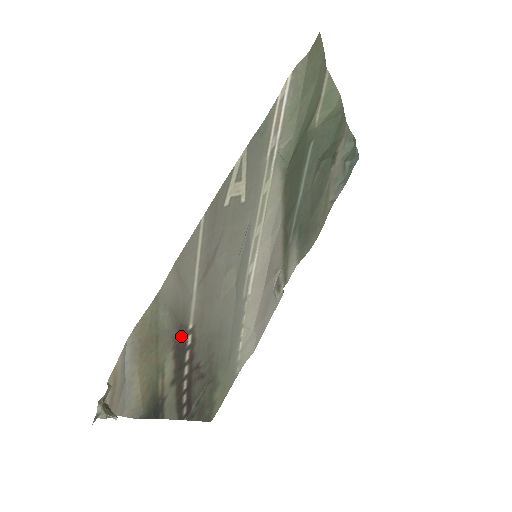
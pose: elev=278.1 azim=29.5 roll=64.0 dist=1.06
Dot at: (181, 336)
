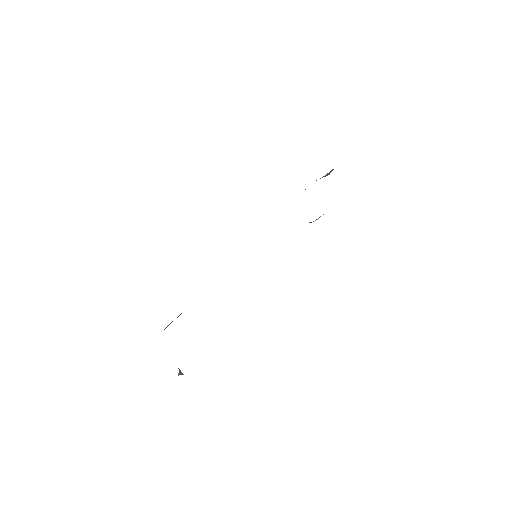
Dot at: occluded
